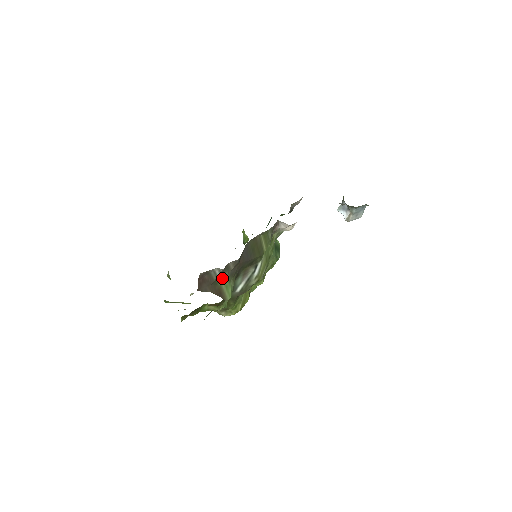
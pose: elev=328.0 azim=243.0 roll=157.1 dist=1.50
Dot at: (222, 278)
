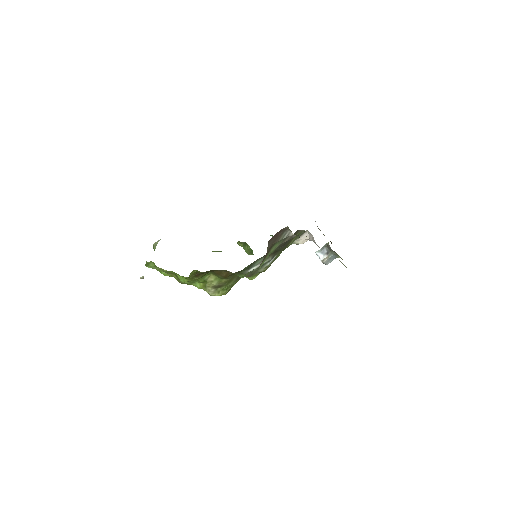
Dot at: (277, 244)
